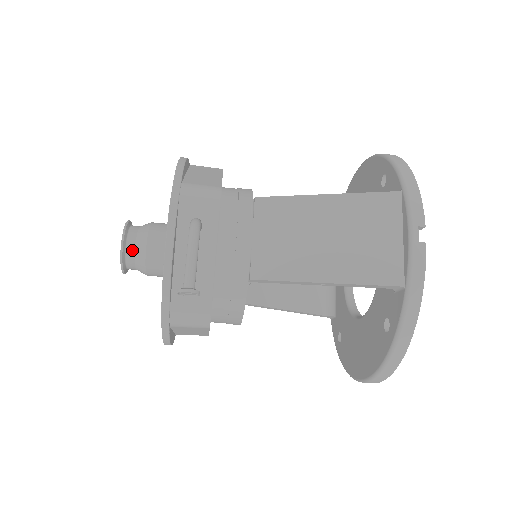
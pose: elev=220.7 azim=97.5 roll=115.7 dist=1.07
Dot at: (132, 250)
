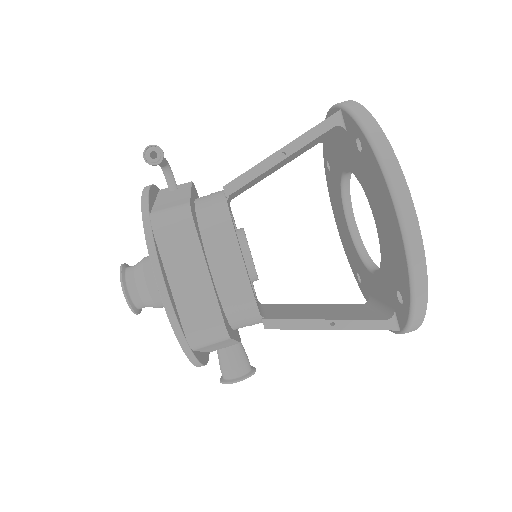
Dot at: (132, 268)
